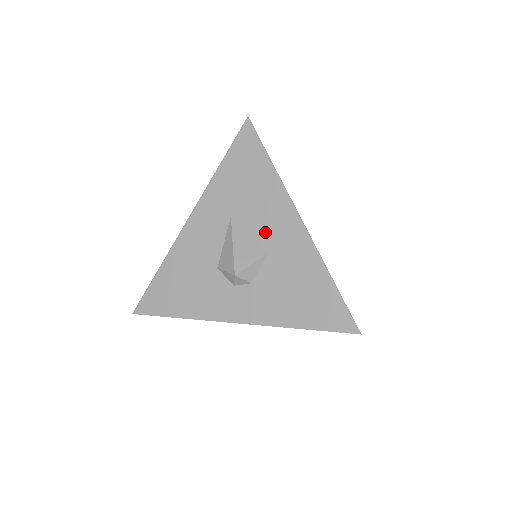
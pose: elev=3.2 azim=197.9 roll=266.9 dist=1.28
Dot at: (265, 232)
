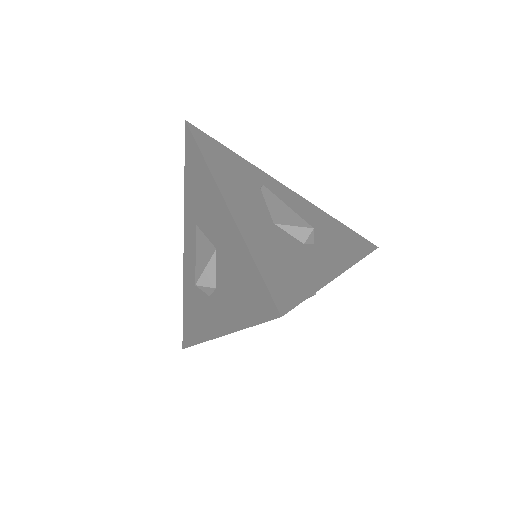
Dot at: (211, 228)
